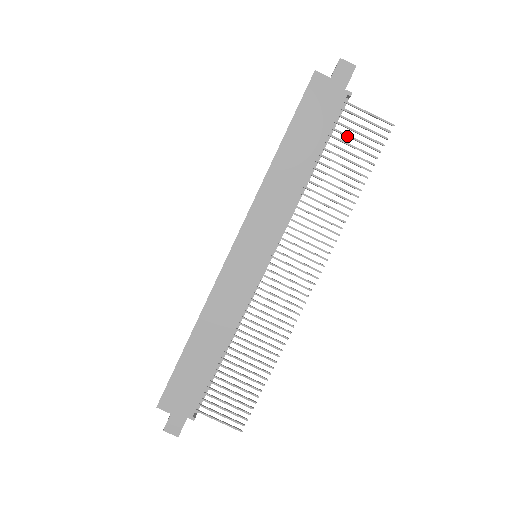
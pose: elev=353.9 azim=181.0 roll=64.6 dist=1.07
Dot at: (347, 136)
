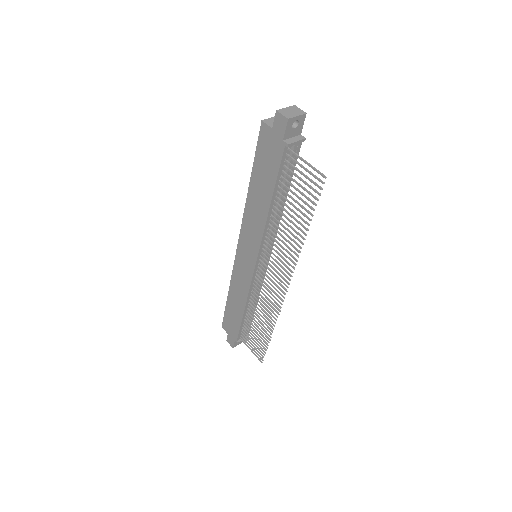
Dot at: (293, 181)
